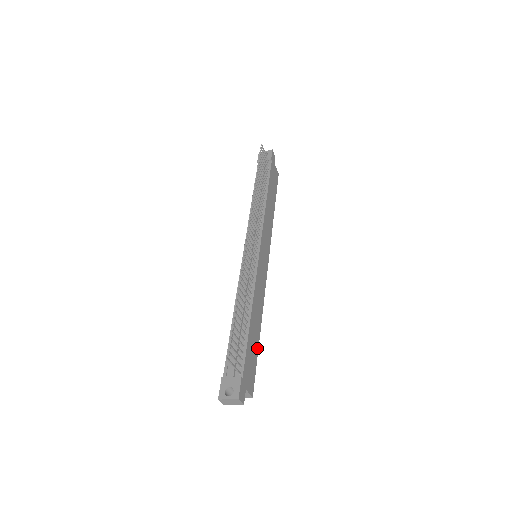
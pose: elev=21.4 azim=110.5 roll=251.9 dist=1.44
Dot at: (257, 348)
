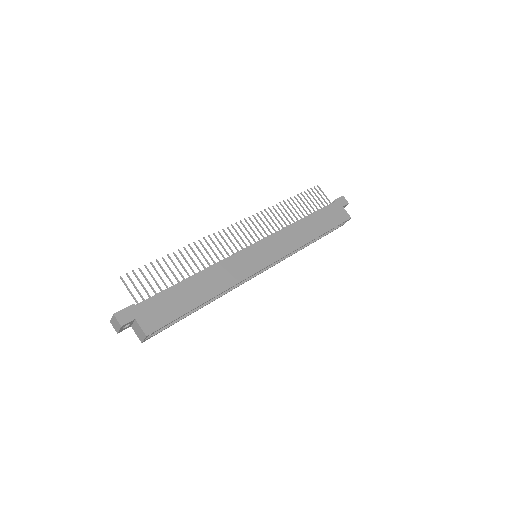
Dot at: (189, 308)
